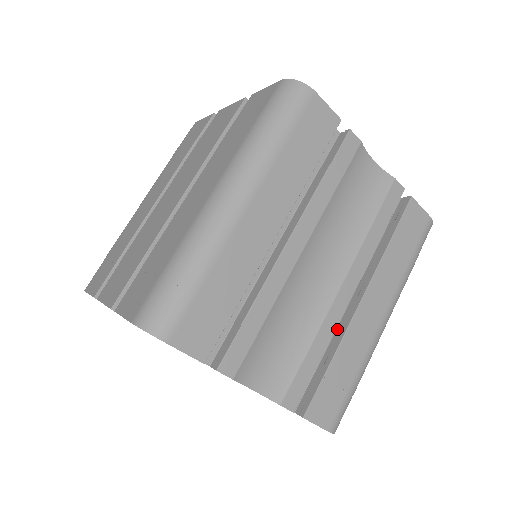
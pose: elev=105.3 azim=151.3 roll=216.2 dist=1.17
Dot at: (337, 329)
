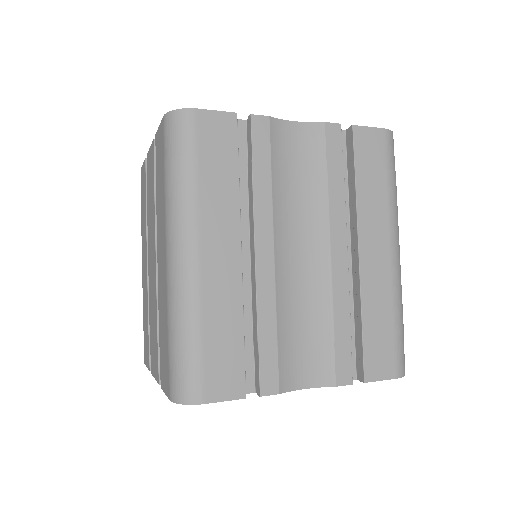
Dot at: (353, 288)
